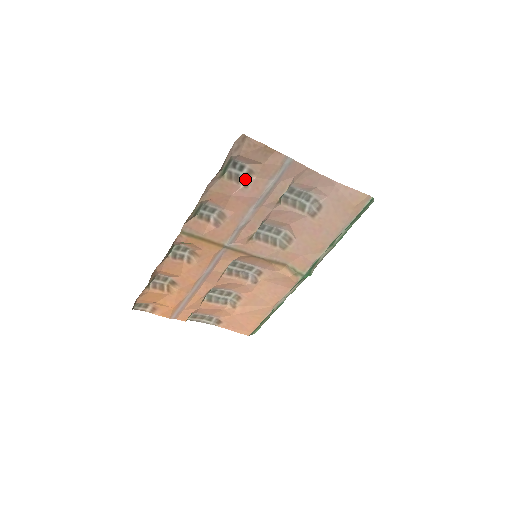
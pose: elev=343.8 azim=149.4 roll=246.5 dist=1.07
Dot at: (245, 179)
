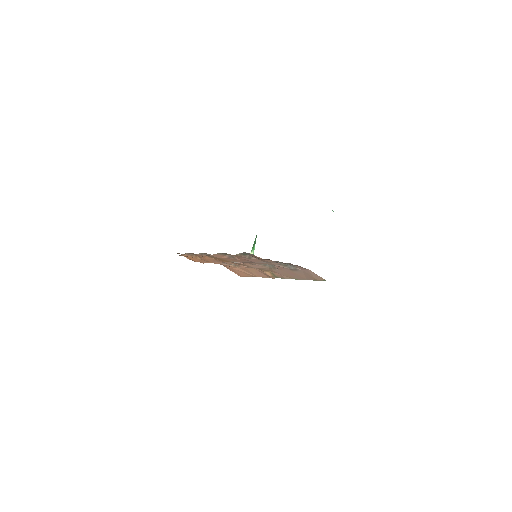
Dot at: (250, 256)
